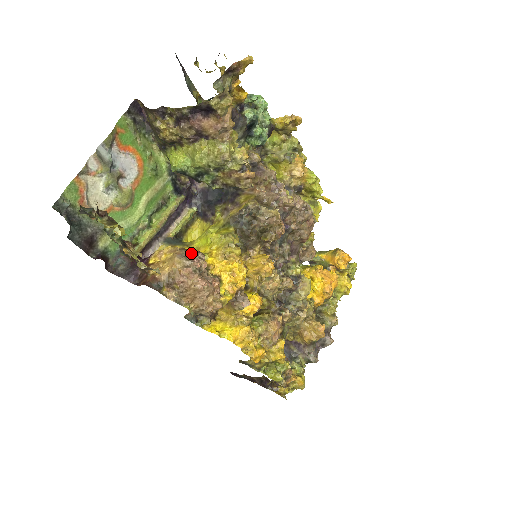
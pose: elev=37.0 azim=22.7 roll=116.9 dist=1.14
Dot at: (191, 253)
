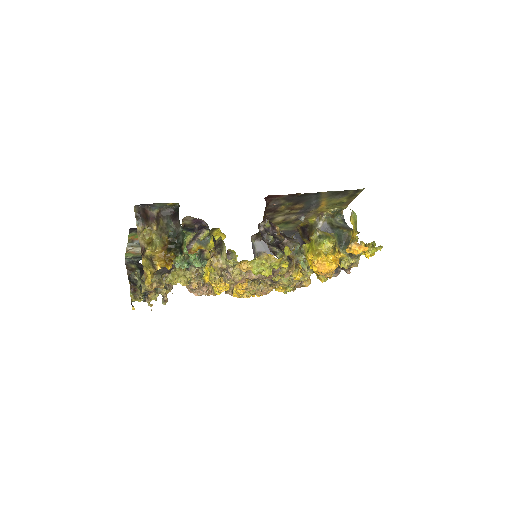
Dot at: occluded
